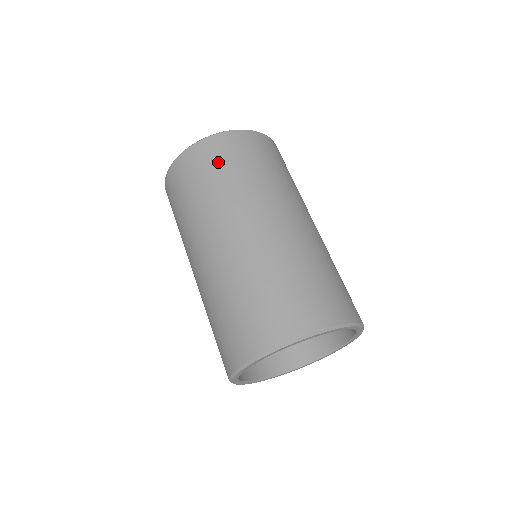
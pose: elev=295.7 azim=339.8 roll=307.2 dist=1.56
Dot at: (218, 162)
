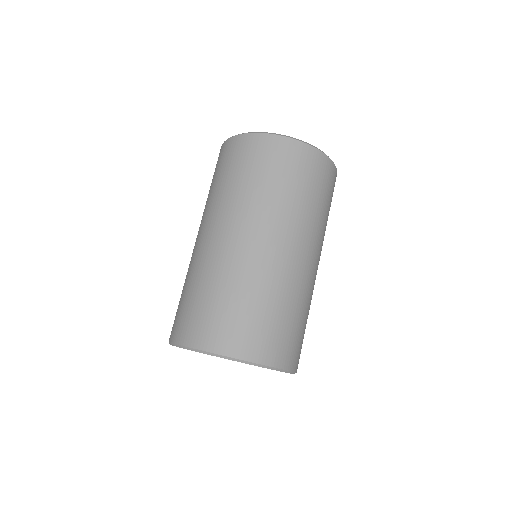
Dot at: (256, 163)
